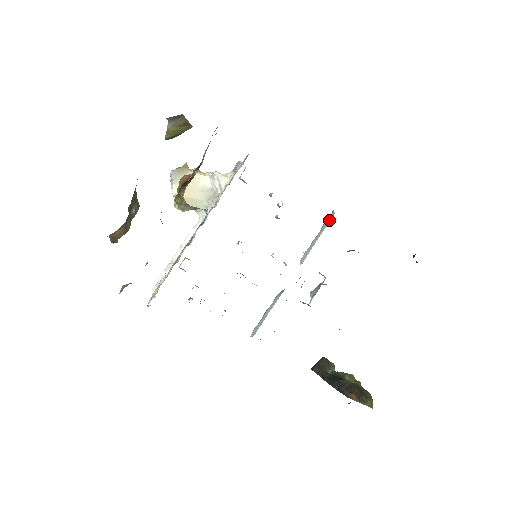
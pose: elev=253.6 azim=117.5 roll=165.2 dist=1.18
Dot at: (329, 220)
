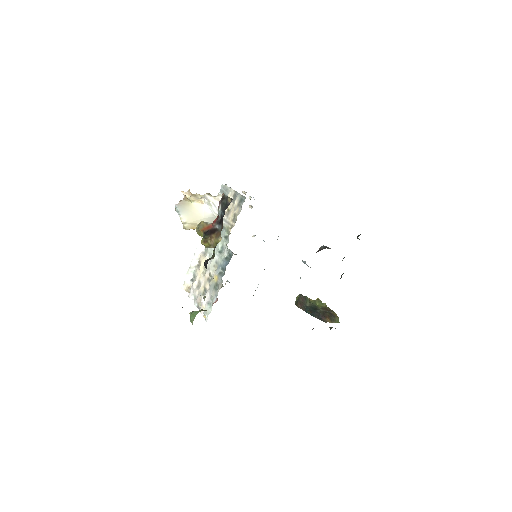
Dot at: occluded
